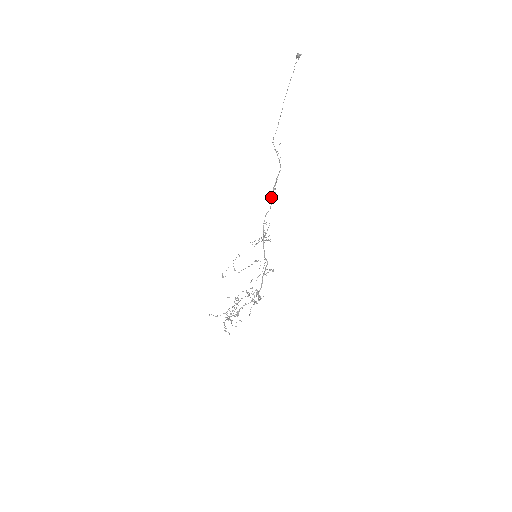
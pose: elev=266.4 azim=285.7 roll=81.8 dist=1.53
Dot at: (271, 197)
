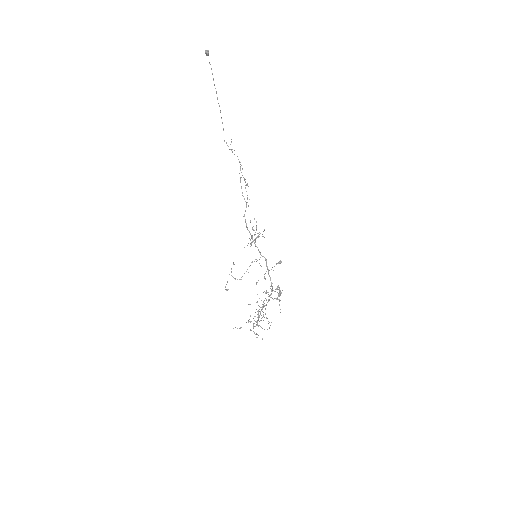
Dot at: (242, 195)
